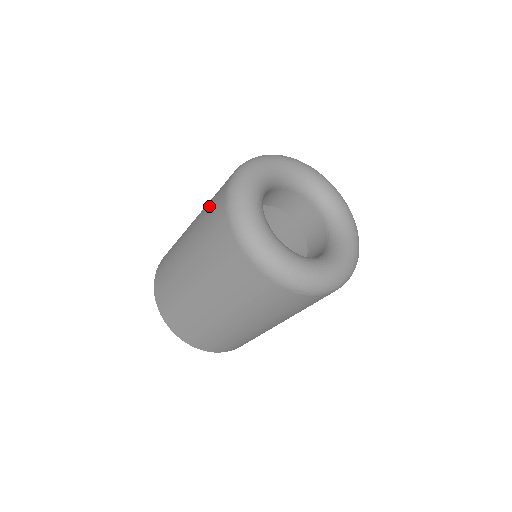
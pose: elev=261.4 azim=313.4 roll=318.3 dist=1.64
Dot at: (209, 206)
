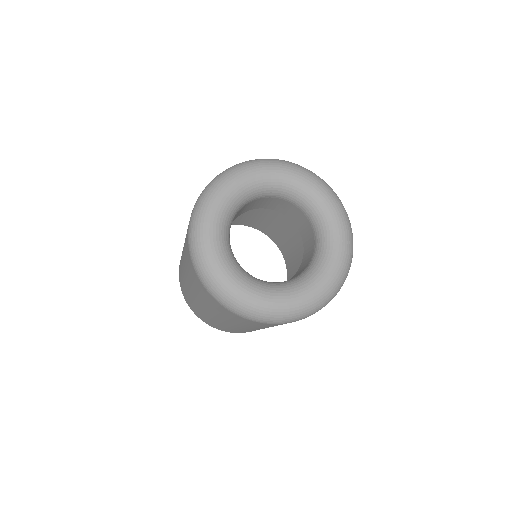
Dot at: (185, 248)
